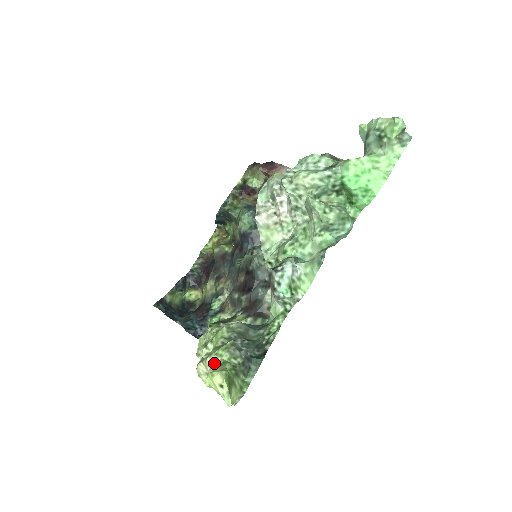
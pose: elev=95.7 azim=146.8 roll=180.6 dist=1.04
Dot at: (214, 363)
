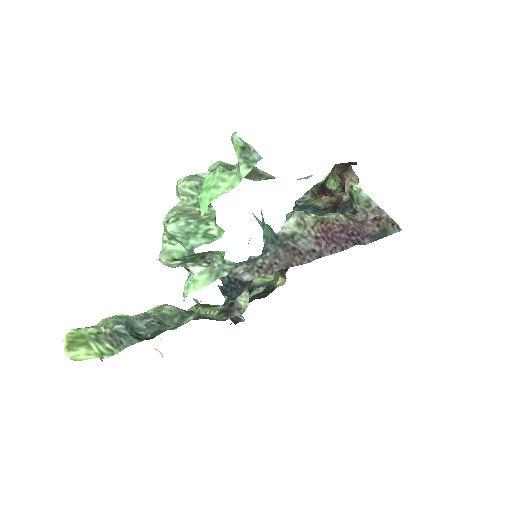
Dot at: (98, 325)
